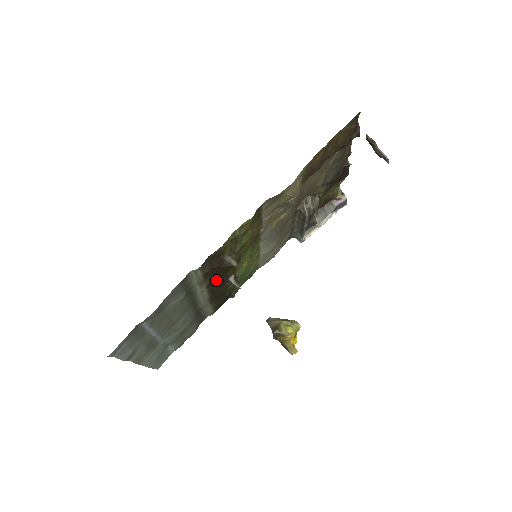
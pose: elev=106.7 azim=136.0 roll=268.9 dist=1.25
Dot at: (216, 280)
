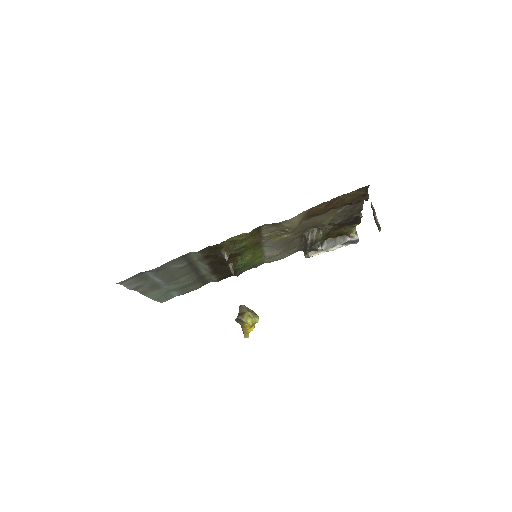
Dot at: (217, 262)
